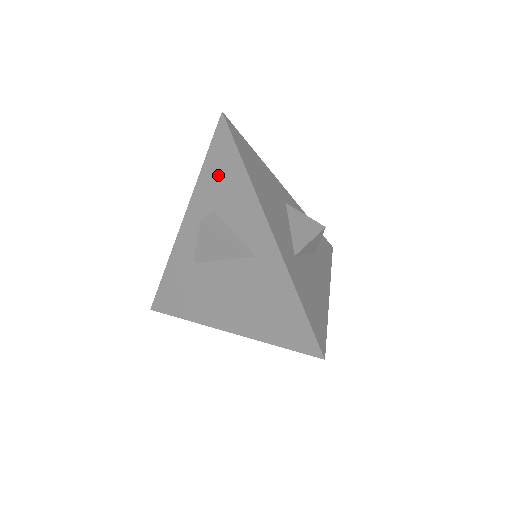
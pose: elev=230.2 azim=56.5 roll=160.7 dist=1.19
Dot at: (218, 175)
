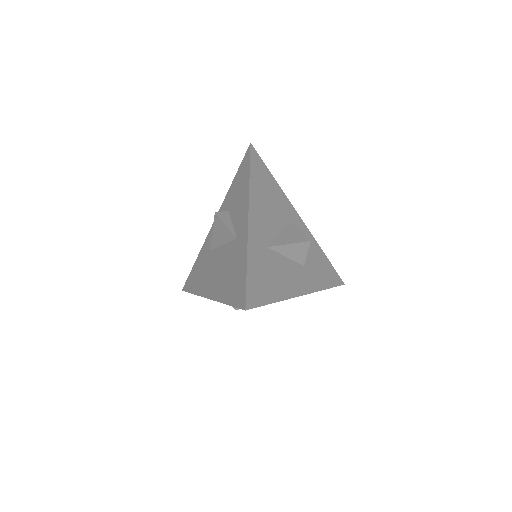
Dot at: (237, 185)
